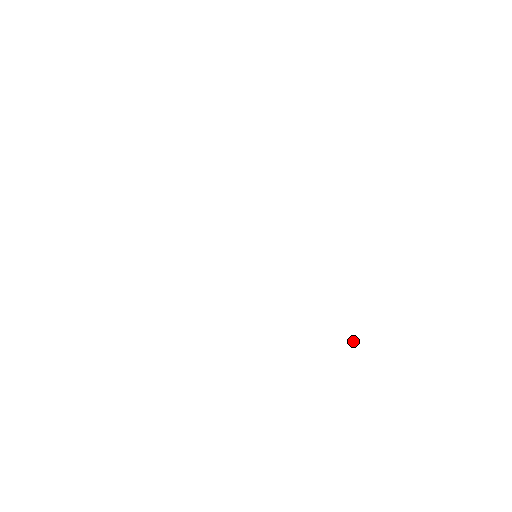
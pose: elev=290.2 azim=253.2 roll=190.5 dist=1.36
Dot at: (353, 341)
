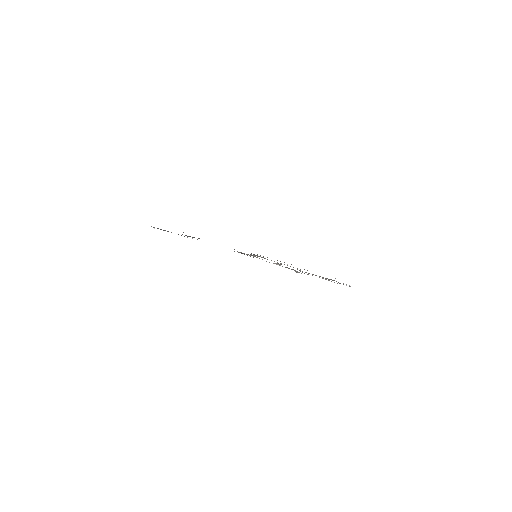
Dot at: occluded
